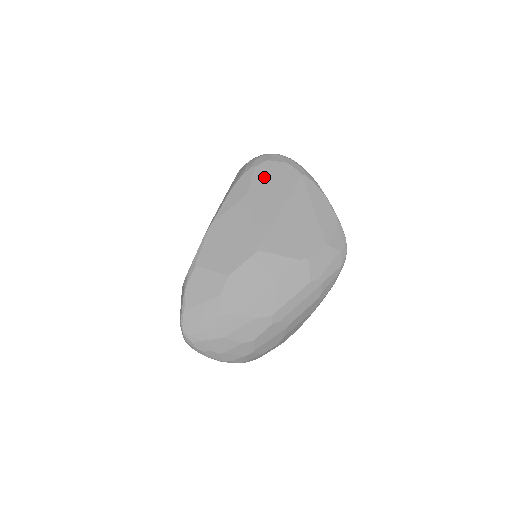
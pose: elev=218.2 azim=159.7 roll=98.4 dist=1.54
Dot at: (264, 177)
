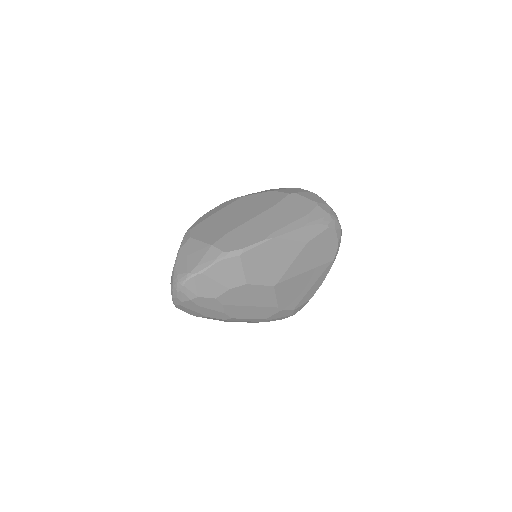
Dot at: (324, 240)
